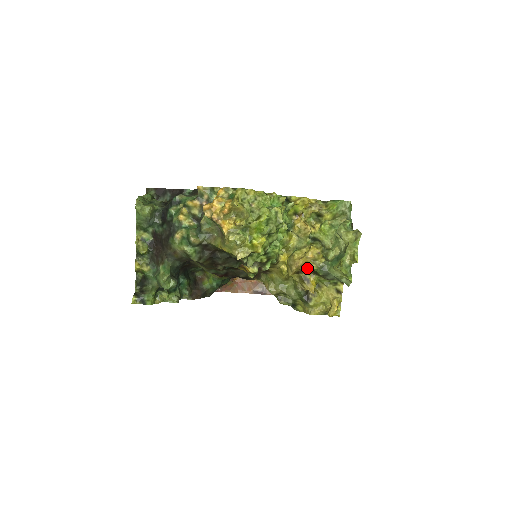
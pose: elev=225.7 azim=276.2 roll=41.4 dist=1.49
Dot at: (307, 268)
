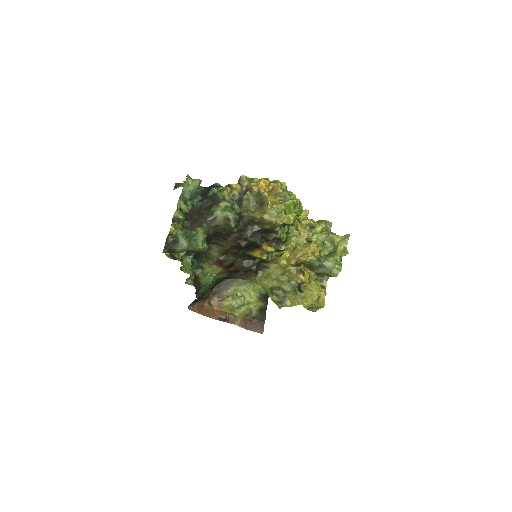
Dot at: (307, 259)
